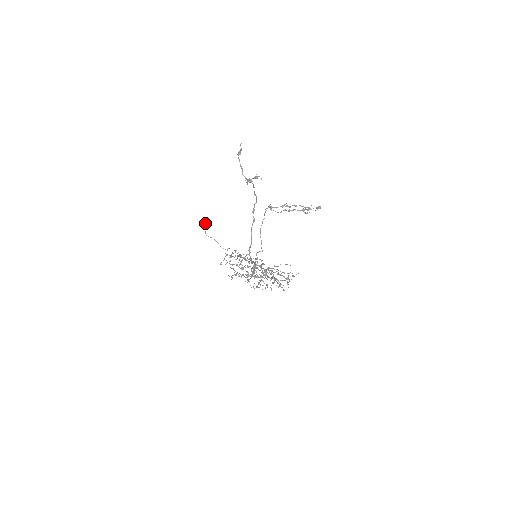
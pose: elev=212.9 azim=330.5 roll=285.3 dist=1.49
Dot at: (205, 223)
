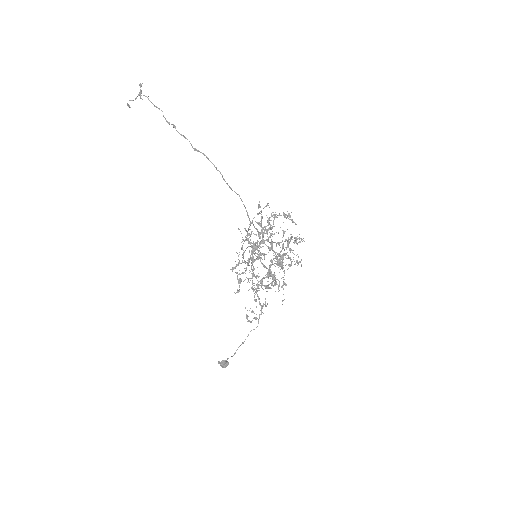
Dot at: (223, 361)
